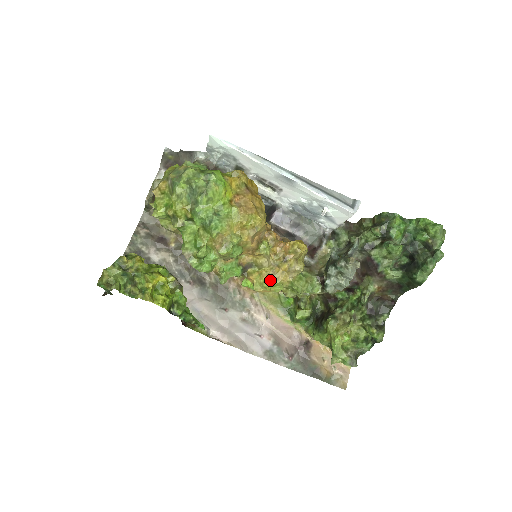
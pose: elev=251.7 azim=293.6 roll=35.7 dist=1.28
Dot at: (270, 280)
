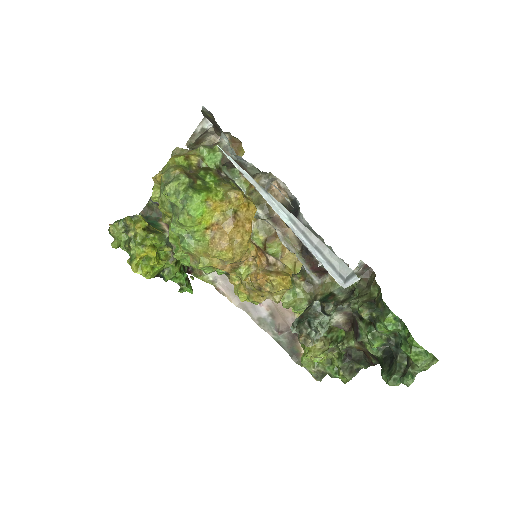
Dot at: (246, 294)
